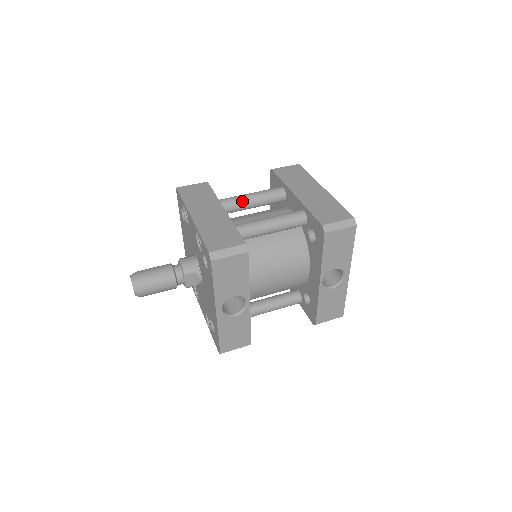
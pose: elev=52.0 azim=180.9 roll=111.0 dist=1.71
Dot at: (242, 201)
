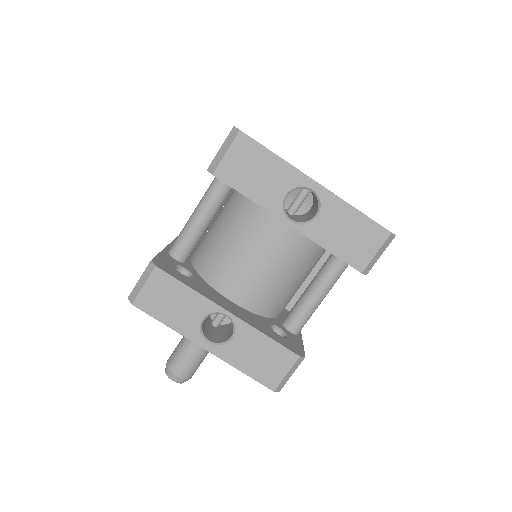
Dot at: occluded
